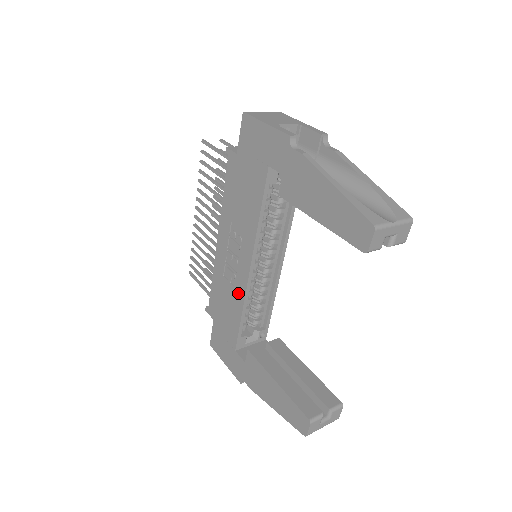
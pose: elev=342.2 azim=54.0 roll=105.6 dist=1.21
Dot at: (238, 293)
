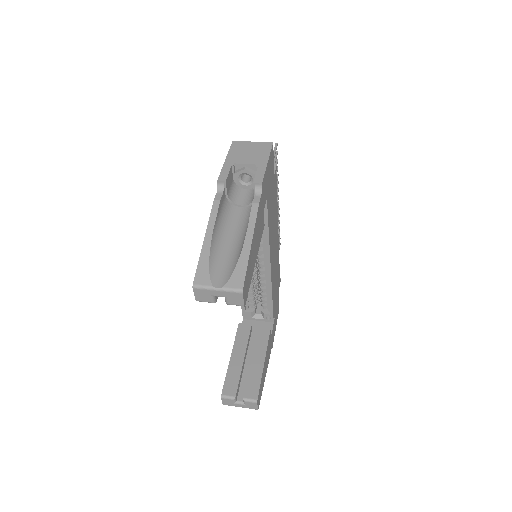
Dot at: occluded
